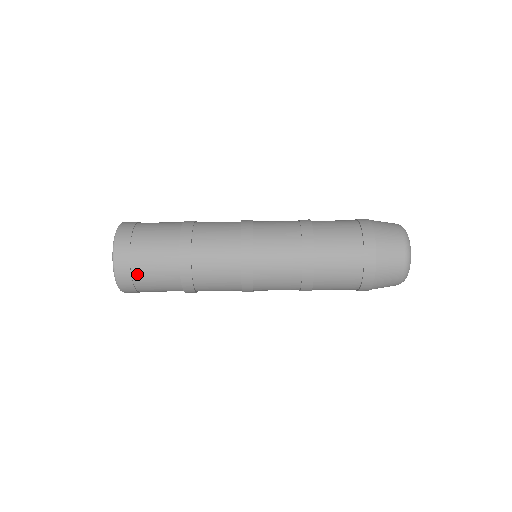
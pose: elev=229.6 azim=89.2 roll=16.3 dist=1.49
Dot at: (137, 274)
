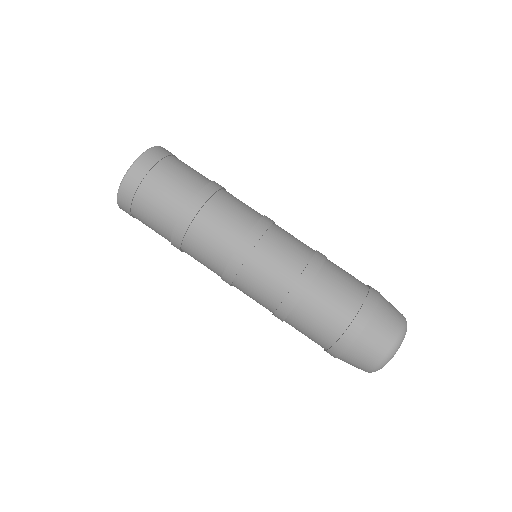
Dot at: (139, 198)
